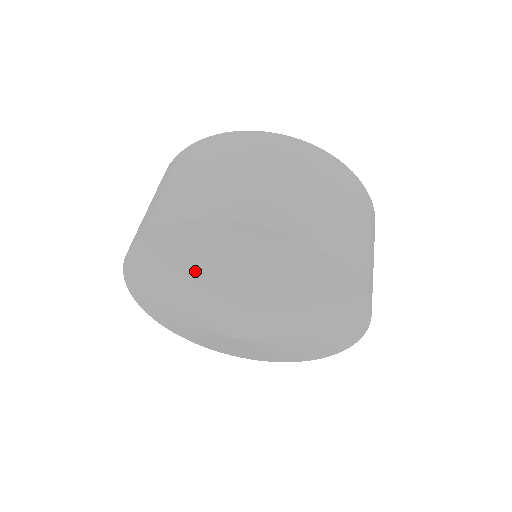
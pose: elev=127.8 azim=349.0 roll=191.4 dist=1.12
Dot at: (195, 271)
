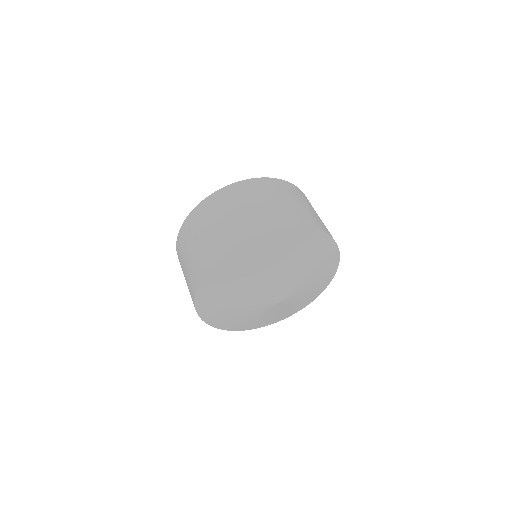
Dot at: (239, 279)
